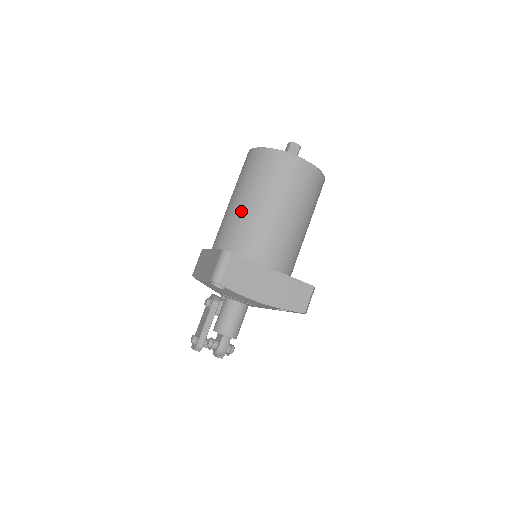
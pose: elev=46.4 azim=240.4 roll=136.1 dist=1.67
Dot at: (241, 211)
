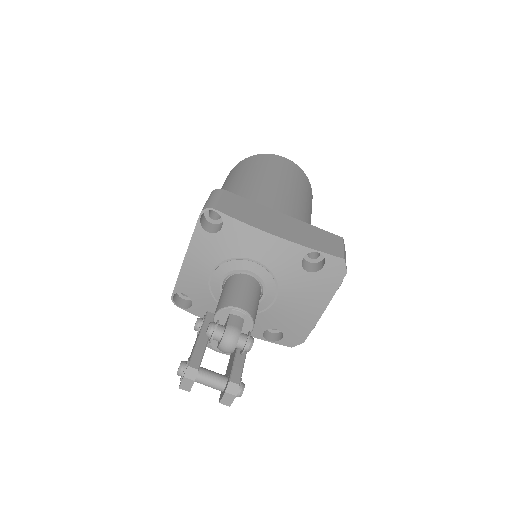
Dot at: (227, 190)
